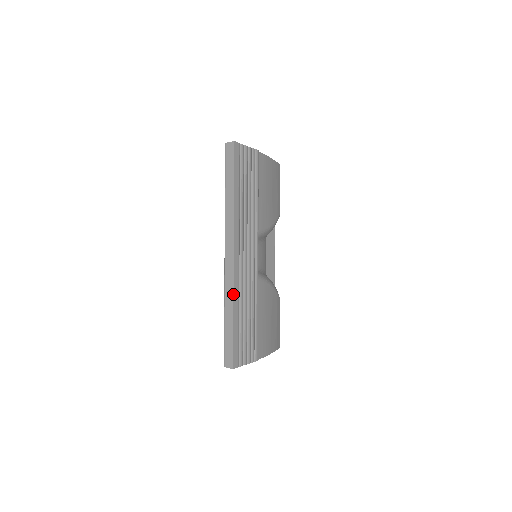
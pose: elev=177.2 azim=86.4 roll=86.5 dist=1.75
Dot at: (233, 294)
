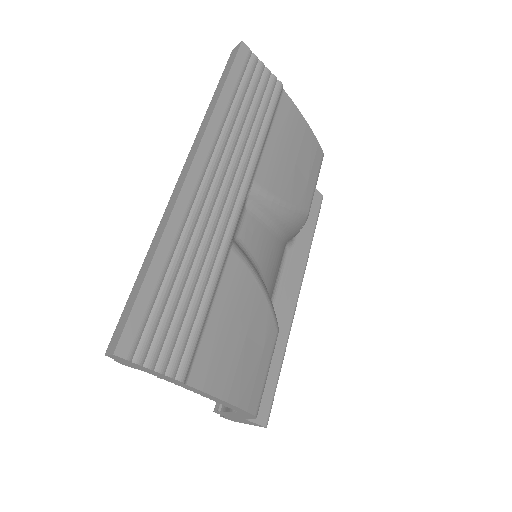
Dot at: (165, 225)
